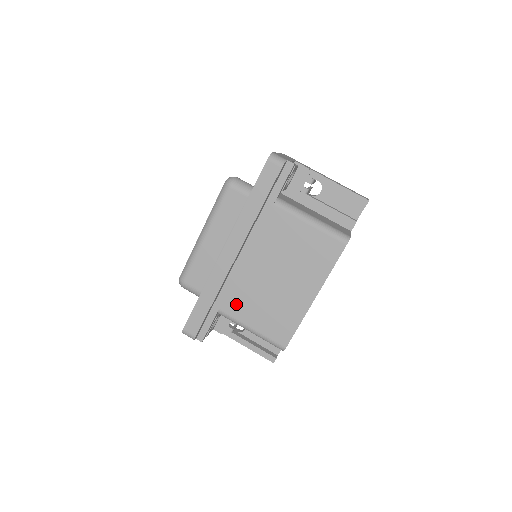
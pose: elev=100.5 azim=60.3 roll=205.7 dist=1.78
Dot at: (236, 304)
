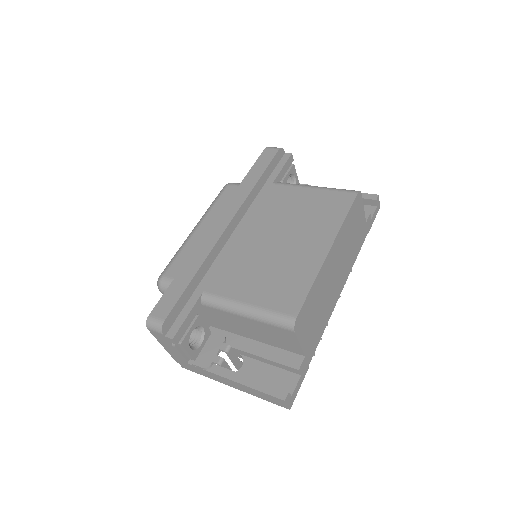
Dot at: (226, 280)
